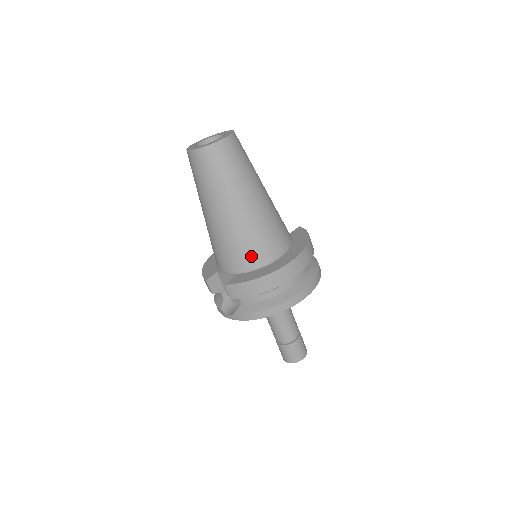
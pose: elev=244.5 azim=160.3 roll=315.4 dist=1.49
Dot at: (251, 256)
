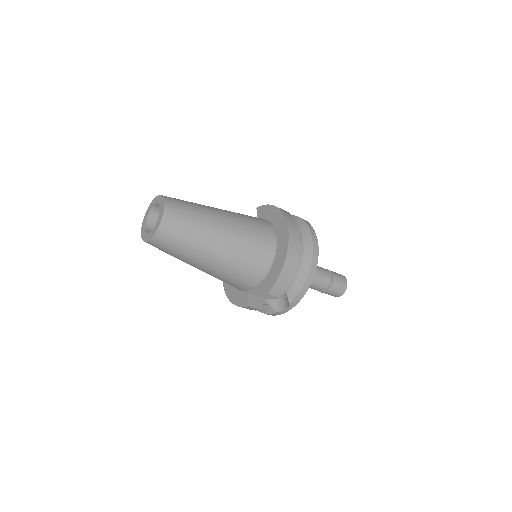
Dot at: (261, 258)
